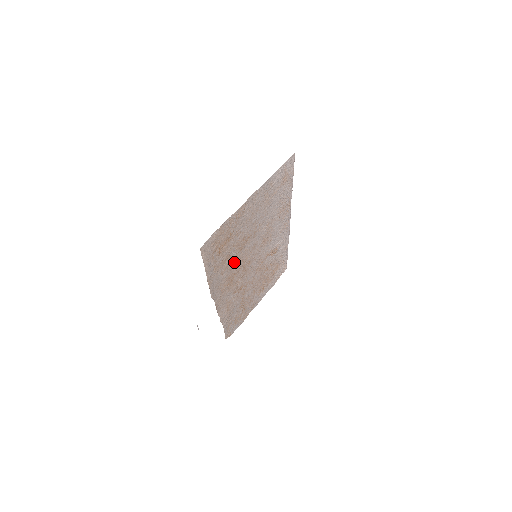
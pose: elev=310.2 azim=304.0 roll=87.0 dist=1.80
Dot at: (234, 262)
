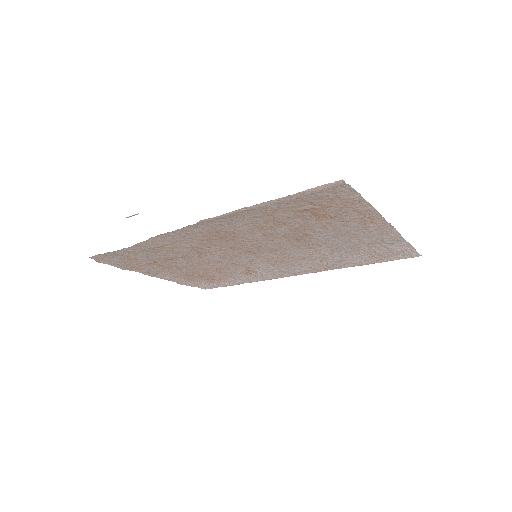
Dot at: (263, 233)
